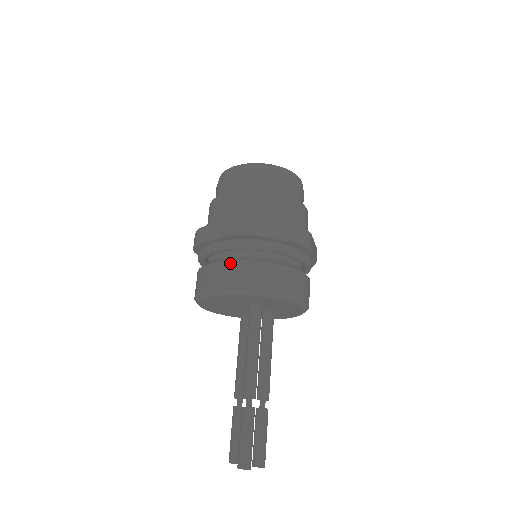
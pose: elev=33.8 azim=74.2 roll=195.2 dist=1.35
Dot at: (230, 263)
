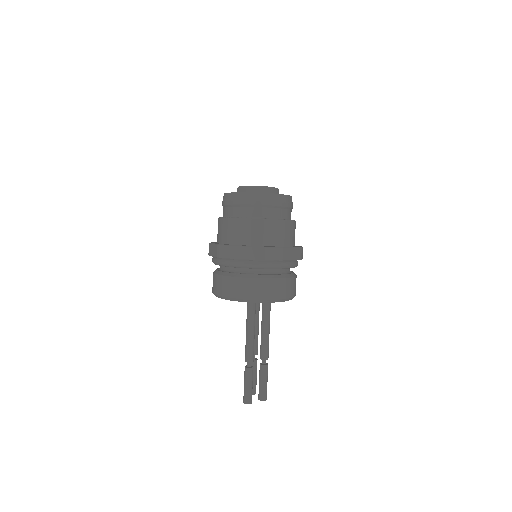
Dot at: (223, 277)
